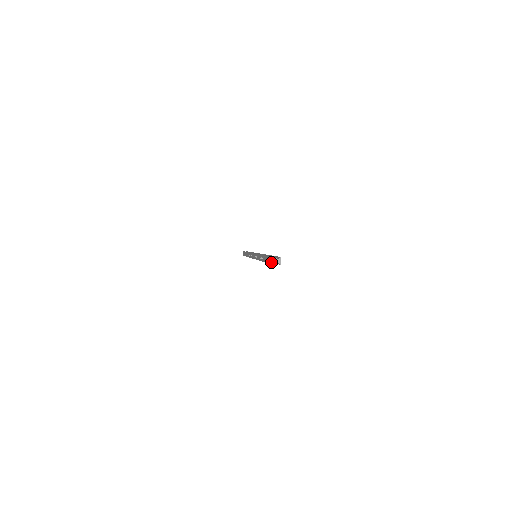
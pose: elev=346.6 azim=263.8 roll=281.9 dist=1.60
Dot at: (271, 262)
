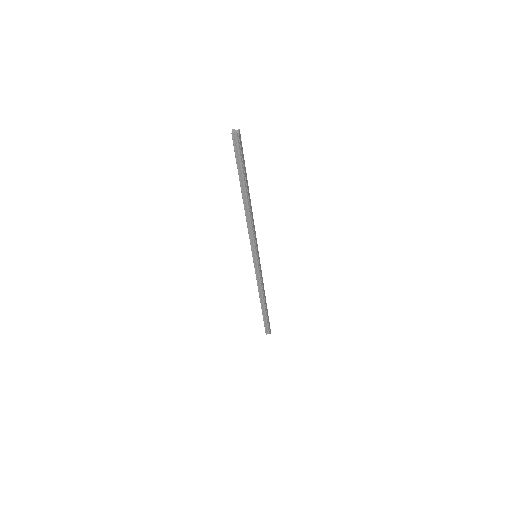
Dot at: (233, 142)
